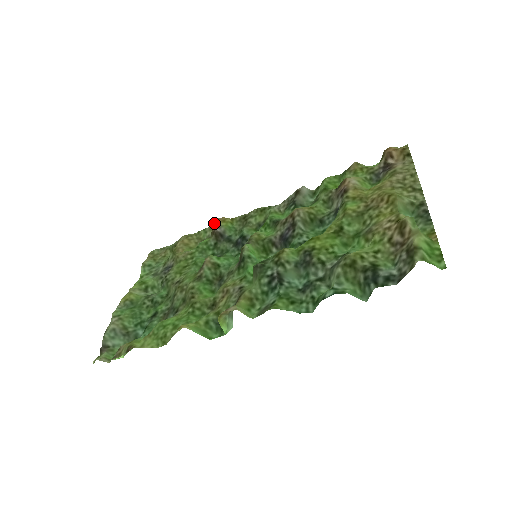
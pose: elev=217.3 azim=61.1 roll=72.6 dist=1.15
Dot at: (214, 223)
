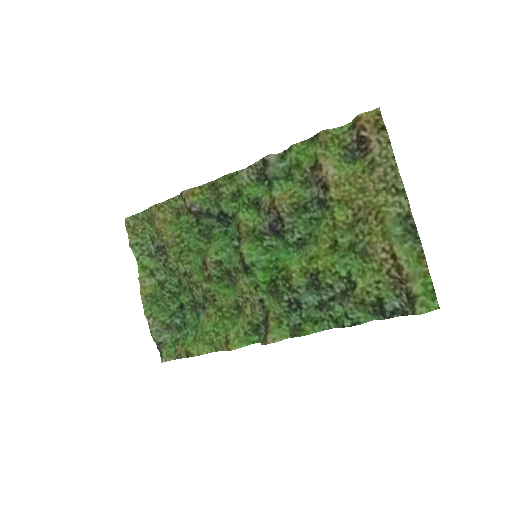
Dot at: (184, 198)
